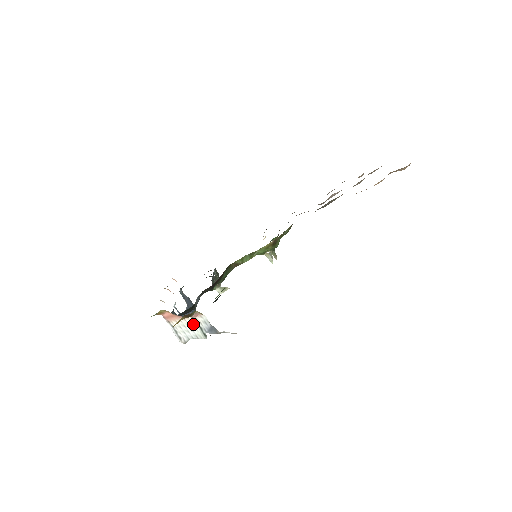
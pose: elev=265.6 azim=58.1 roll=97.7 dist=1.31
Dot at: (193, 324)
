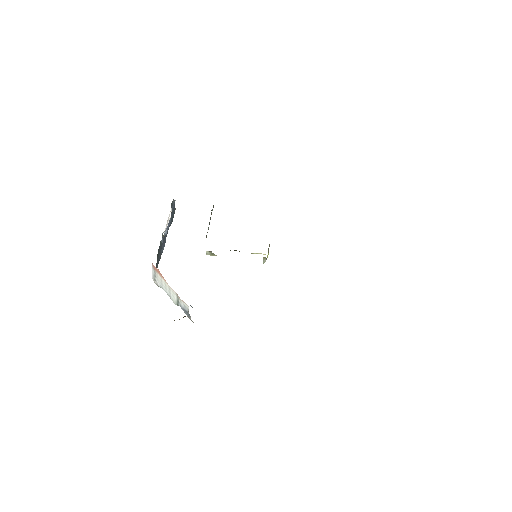
Dot at: (174, 294)
